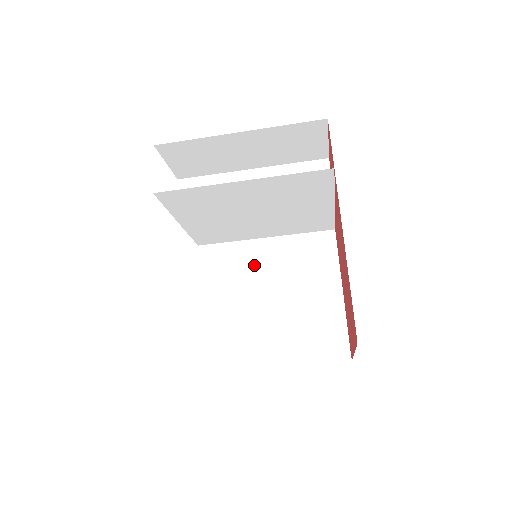
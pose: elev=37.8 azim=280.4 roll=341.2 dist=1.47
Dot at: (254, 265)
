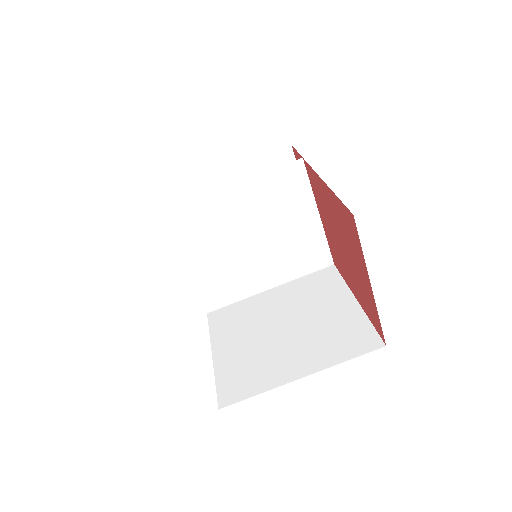
Dot at: (264, 309)
